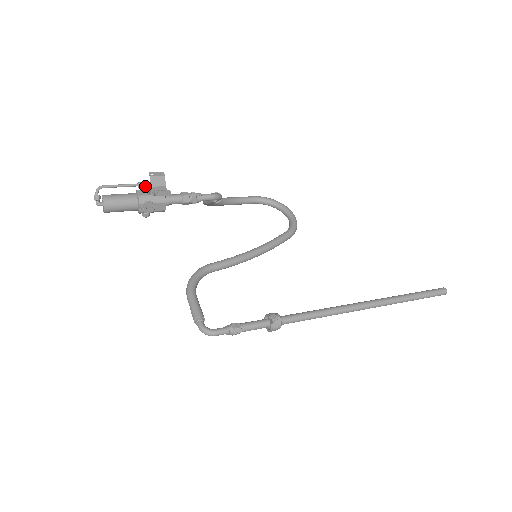
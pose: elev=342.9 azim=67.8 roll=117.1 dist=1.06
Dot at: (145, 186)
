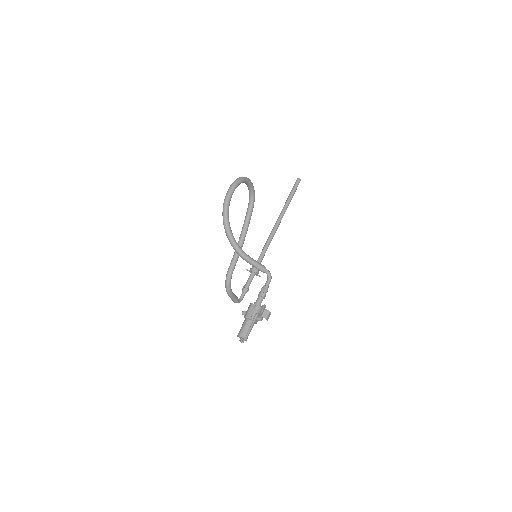
Dot at: occluded
